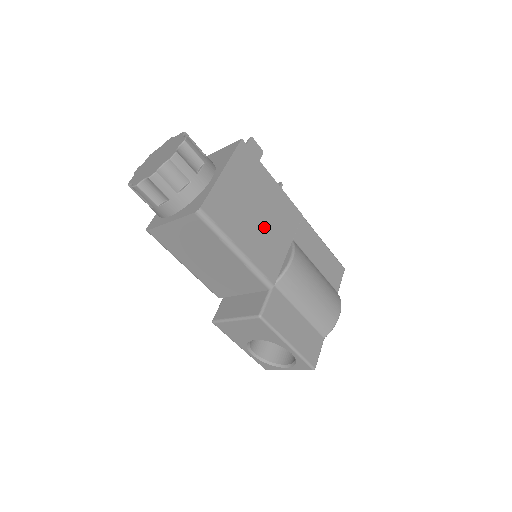
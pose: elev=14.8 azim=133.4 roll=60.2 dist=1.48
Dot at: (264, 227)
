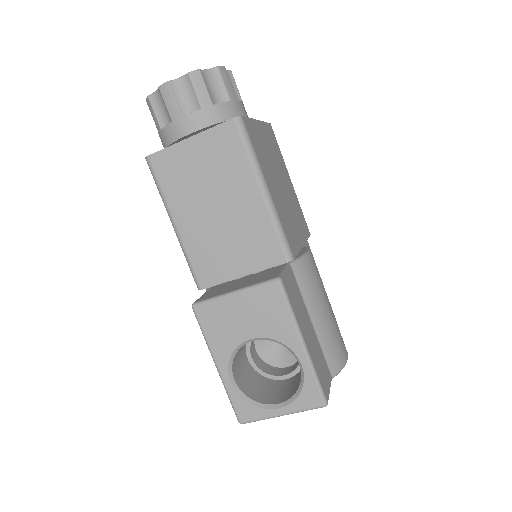
Dot at: (285, 201)
